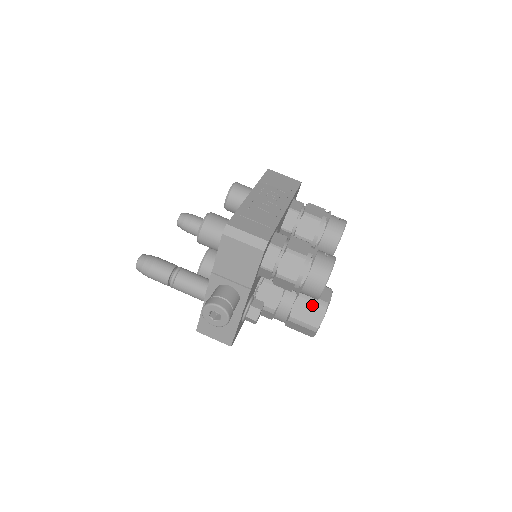
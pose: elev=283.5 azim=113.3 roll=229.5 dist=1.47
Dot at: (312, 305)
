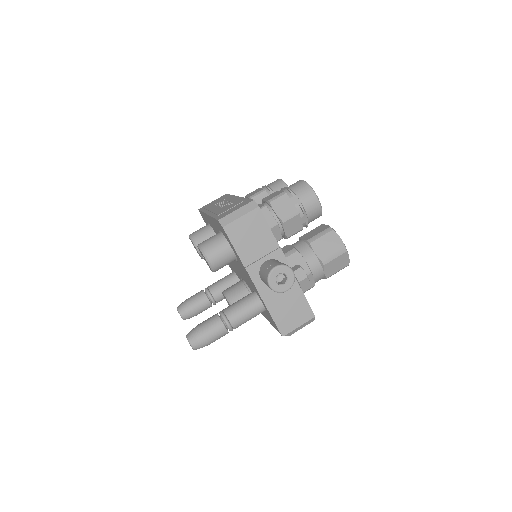
Dot at: (324, 238)
